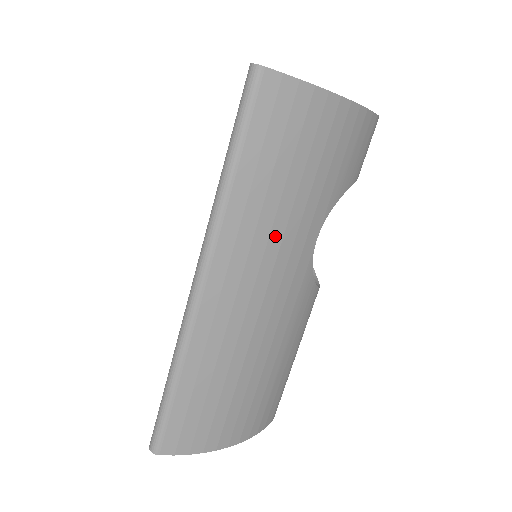
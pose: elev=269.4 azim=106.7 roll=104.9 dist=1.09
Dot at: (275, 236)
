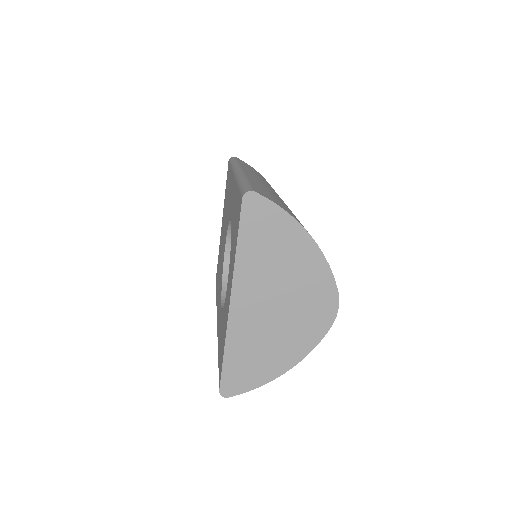
Dot at: occluded
